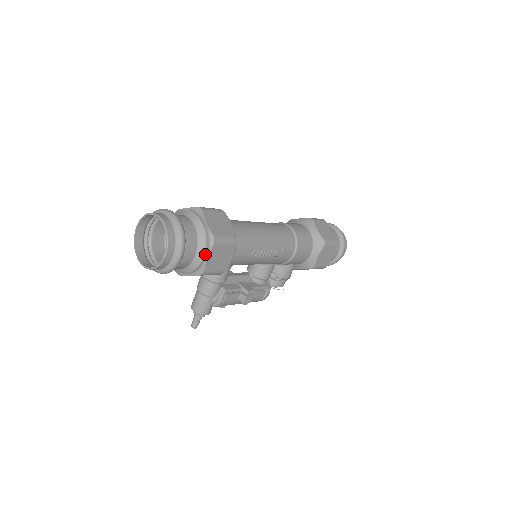
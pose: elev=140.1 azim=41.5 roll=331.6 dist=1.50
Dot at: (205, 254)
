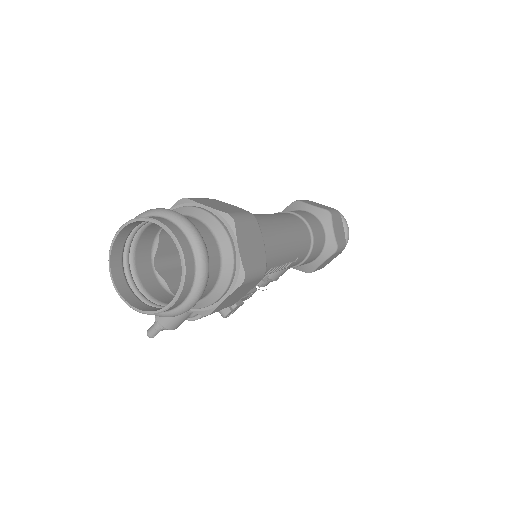
Dot at: (223, 294)
